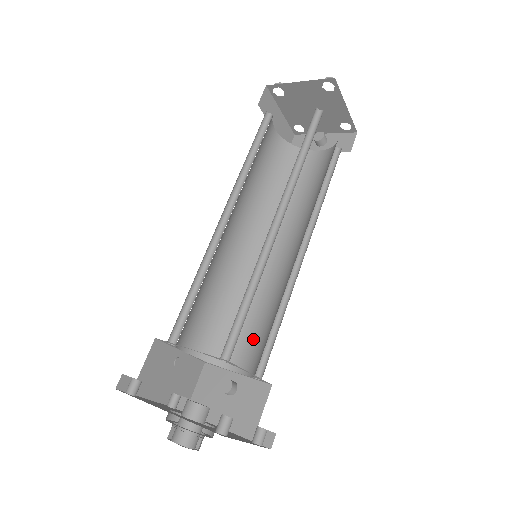
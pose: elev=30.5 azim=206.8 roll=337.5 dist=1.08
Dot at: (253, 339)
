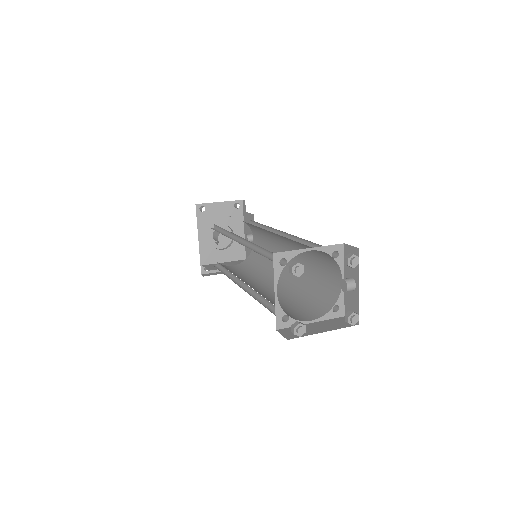
Dot at: occluded
